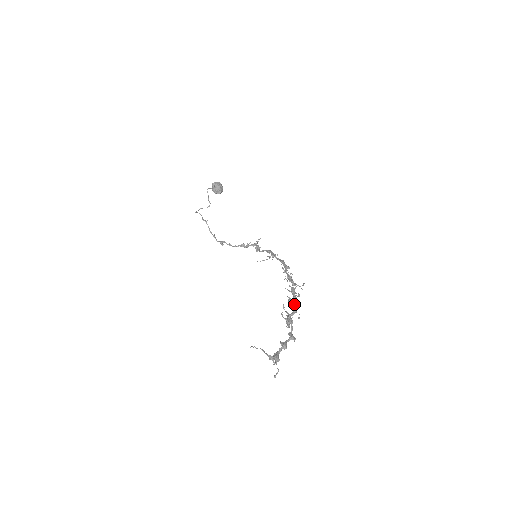
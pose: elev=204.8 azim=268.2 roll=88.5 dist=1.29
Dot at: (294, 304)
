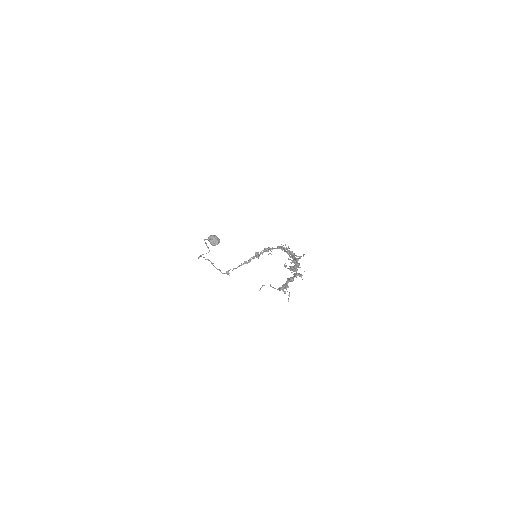
Dot at: (296, 261)
